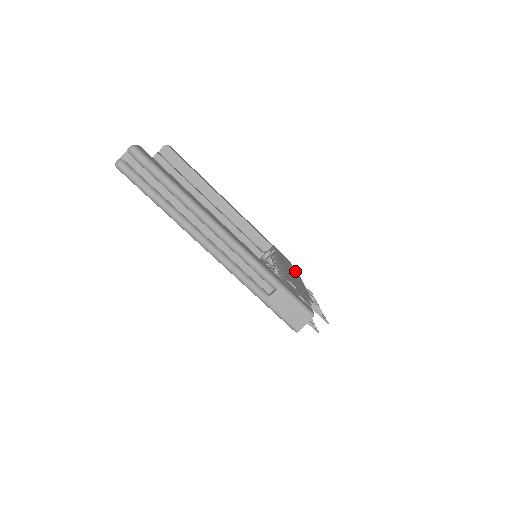
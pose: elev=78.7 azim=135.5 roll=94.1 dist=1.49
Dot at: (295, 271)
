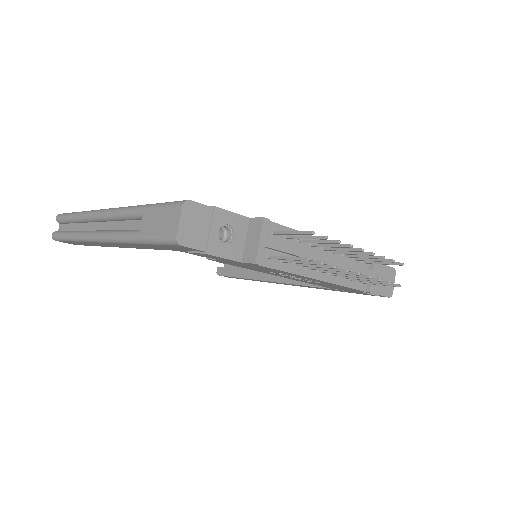
Dot at: occluded
